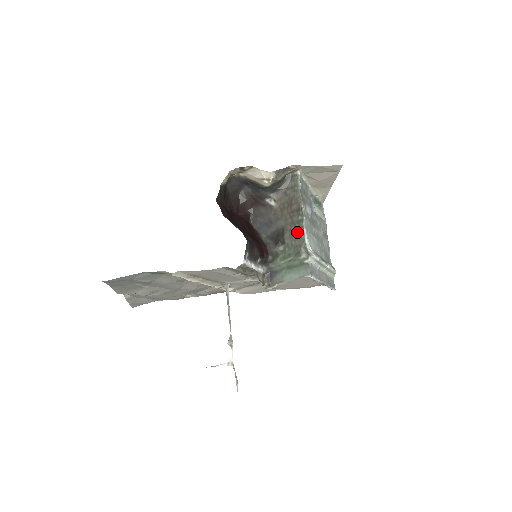
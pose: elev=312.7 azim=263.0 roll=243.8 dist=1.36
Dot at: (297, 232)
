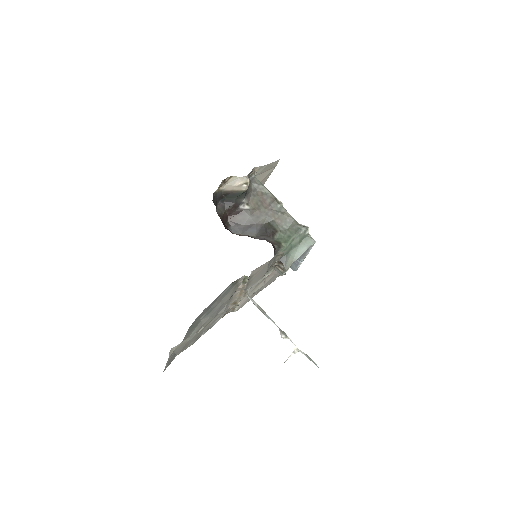
Dot at: (283, 217)
